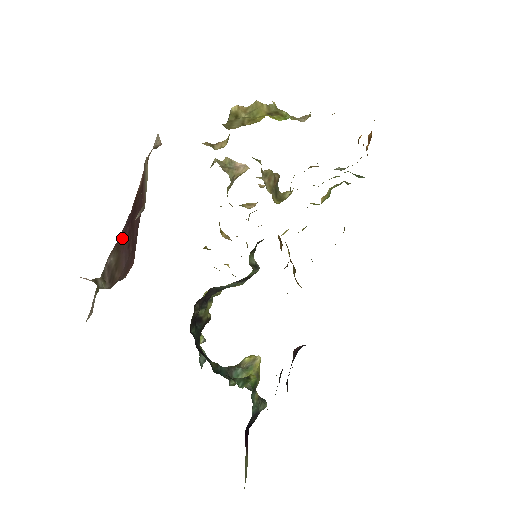
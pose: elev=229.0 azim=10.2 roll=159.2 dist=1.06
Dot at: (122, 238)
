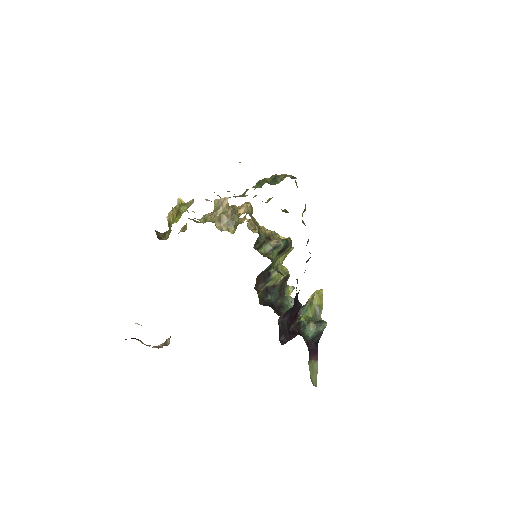
Dot at: occluded
